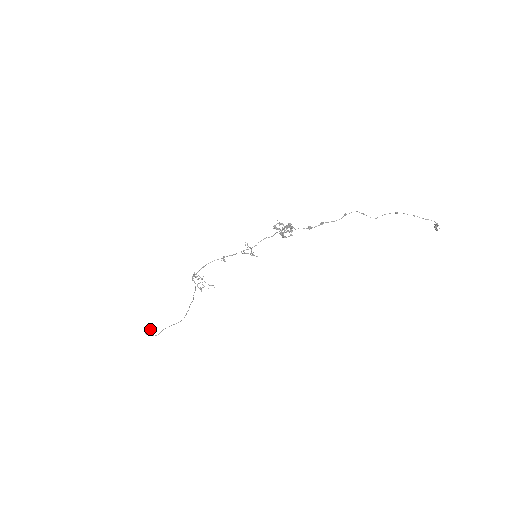
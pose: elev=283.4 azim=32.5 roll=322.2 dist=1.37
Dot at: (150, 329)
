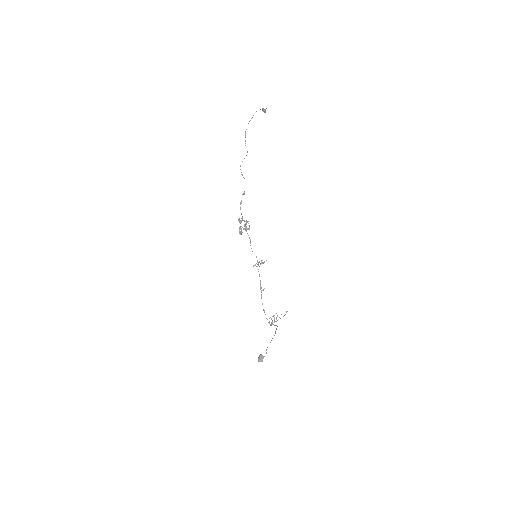
Dot at: (258, 357)
